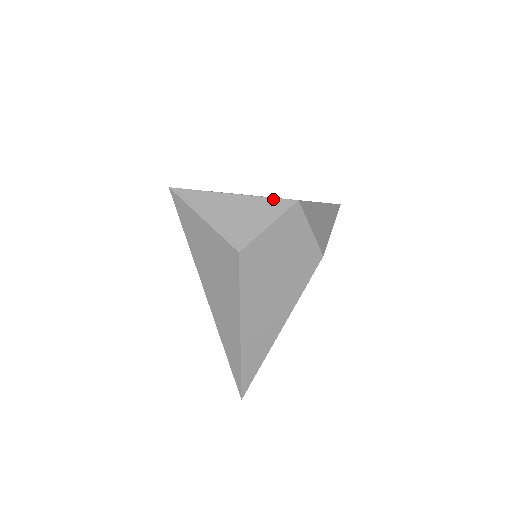
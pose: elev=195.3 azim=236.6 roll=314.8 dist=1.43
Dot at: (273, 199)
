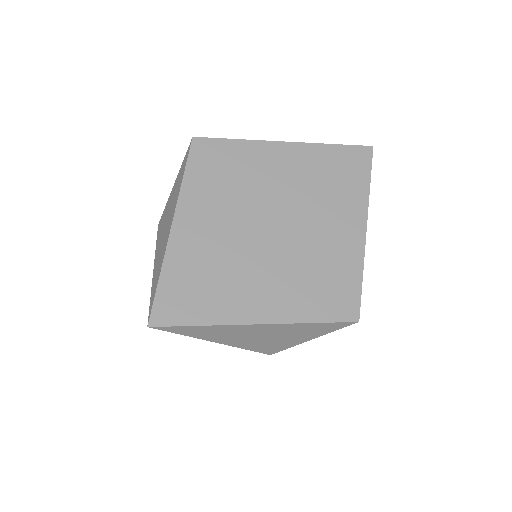
Dot at: (323, 324)
